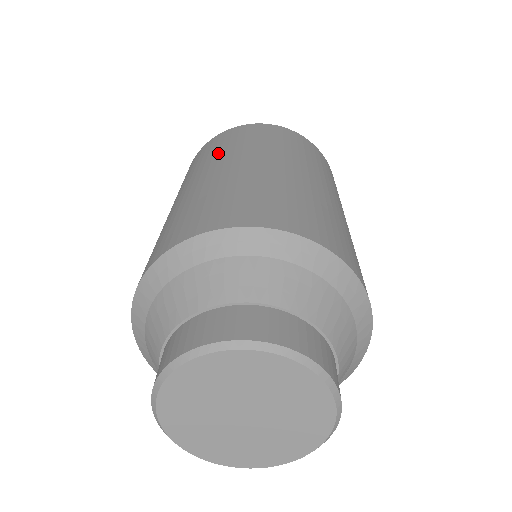
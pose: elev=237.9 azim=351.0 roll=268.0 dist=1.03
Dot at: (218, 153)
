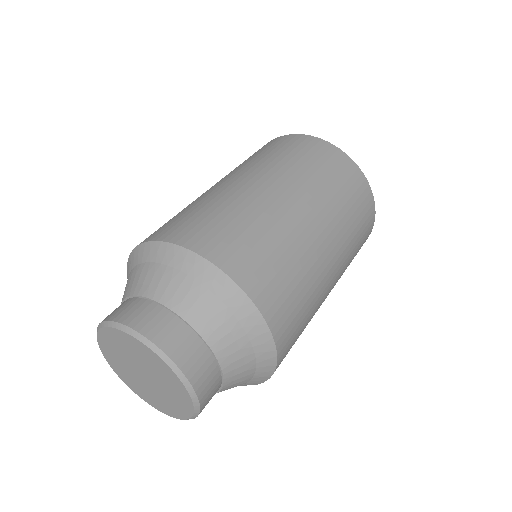
Dot at: (296, 169)
